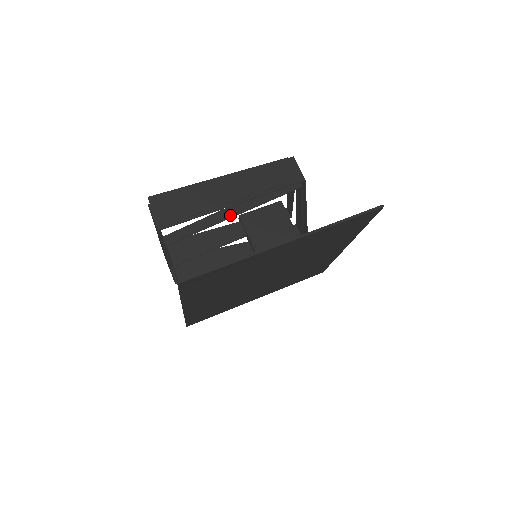
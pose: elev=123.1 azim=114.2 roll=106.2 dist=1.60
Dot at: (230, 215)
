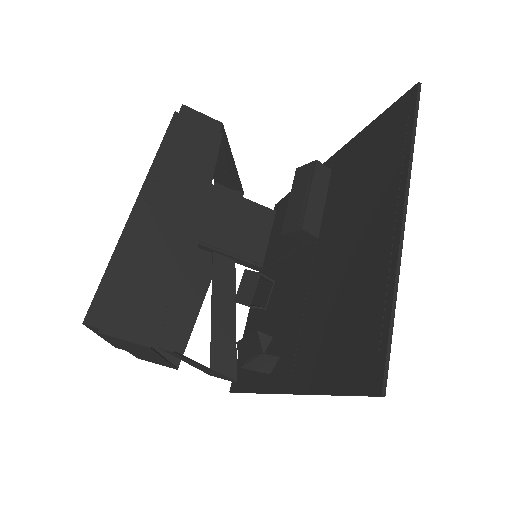
Dot at: (194, 241)
